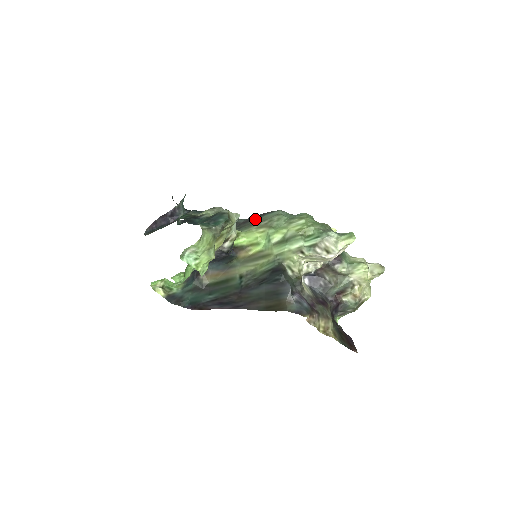
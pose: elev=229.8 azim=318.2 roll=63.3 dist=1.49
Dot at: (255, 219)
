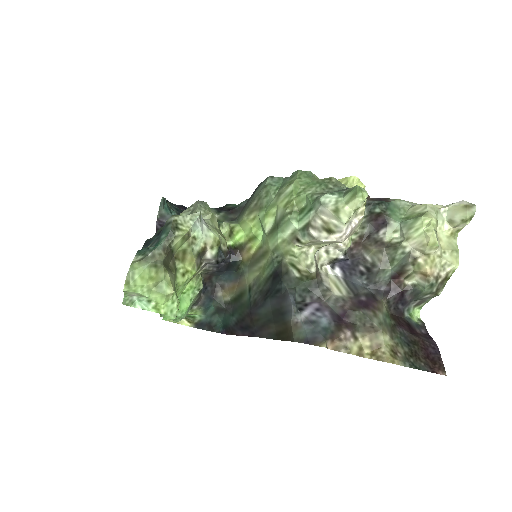
Dot at: (249, 199)
